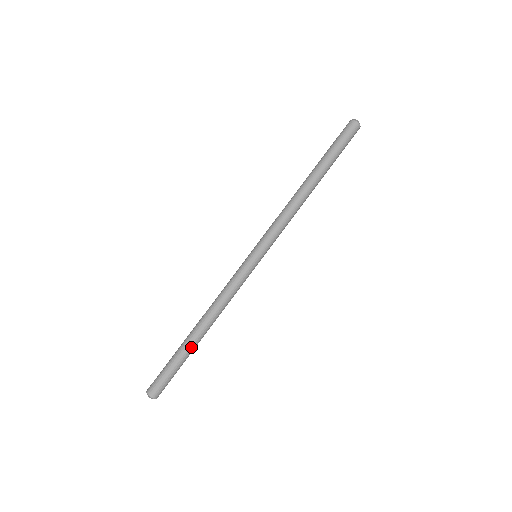
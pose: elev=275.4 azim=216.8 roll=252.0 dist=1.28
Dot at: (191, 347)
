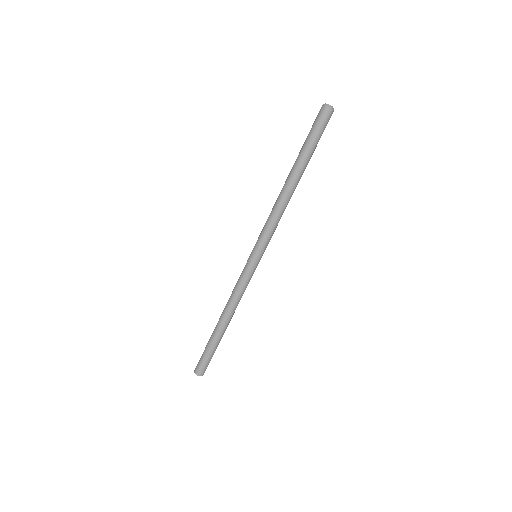
Dot at: (221, 337)
